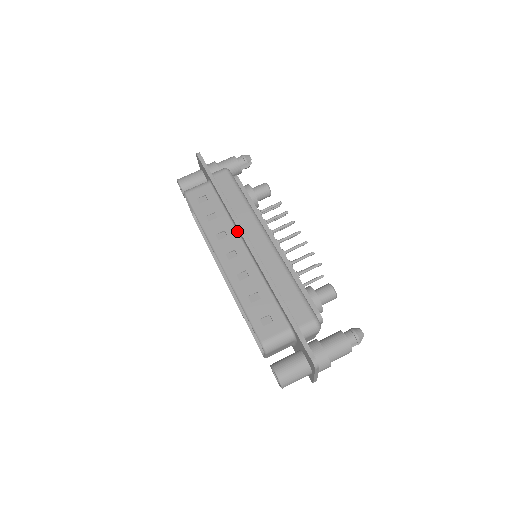
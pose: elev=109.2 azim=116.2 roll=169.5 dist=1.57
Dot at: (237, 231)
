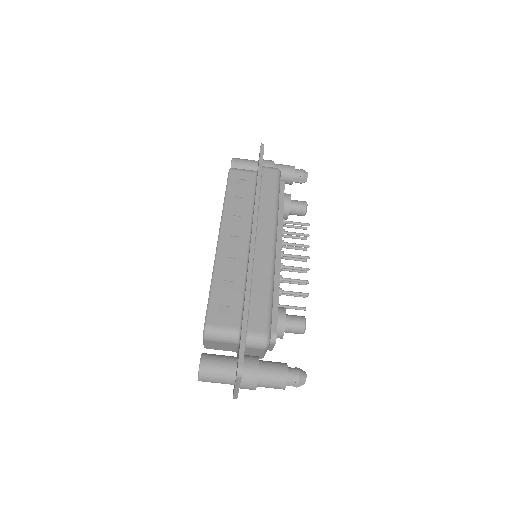
Dot at: (252, 222)
